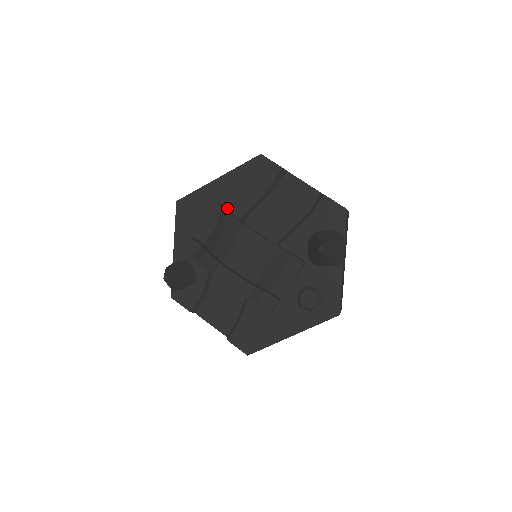
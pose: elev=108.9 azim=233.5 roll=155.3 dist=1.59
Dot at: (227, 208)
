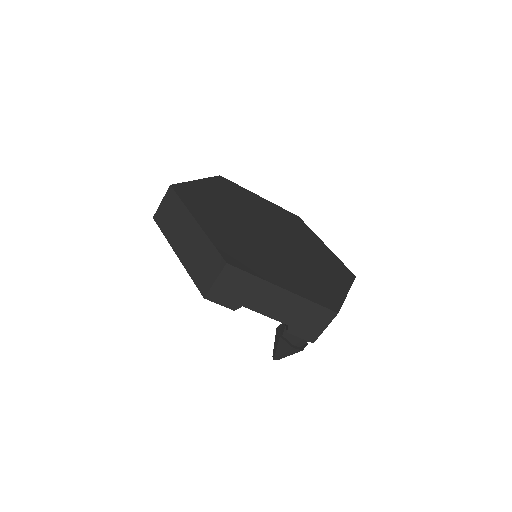
Dot at: occluded
